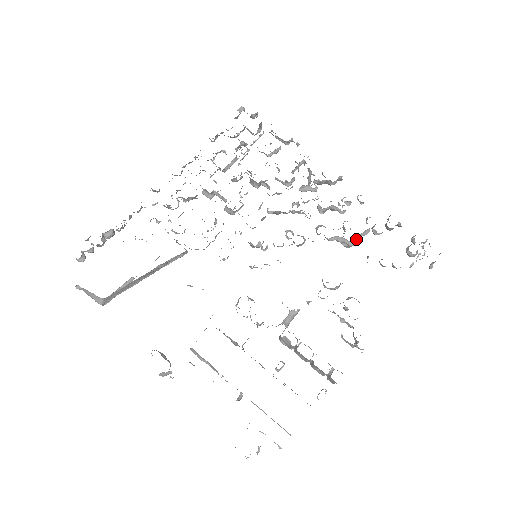
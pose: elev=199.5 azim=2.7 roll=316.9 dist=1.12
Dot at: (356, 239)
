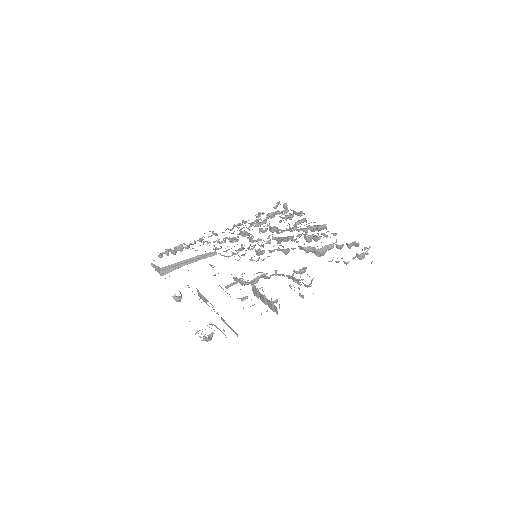
Dot at: (322, 248)
